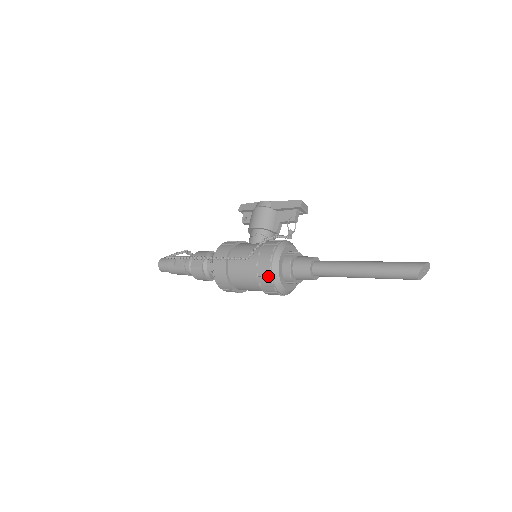
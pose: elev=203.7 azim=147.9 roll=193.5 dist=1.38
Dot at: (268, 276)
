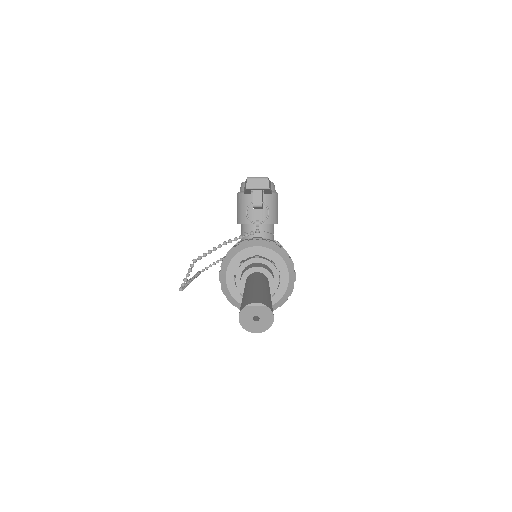
Dot at: (228, 297)
